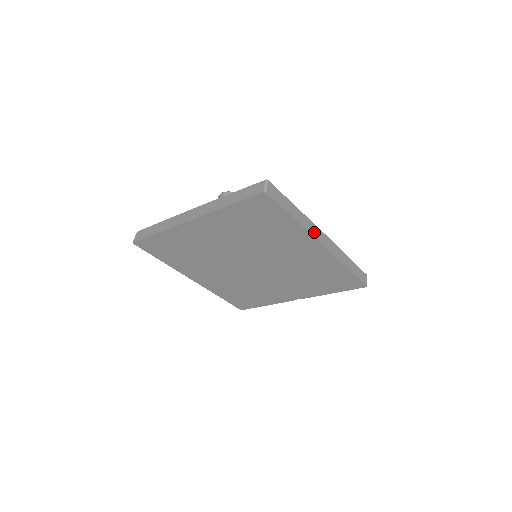
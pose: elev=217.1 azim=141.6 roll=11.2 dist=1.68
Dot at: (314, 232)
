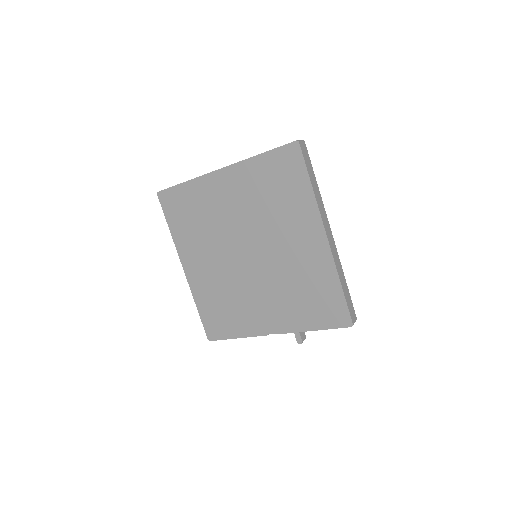
Dot at: (324, 218)
